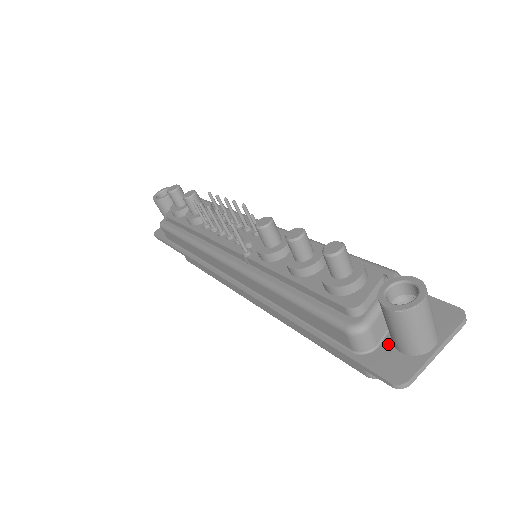
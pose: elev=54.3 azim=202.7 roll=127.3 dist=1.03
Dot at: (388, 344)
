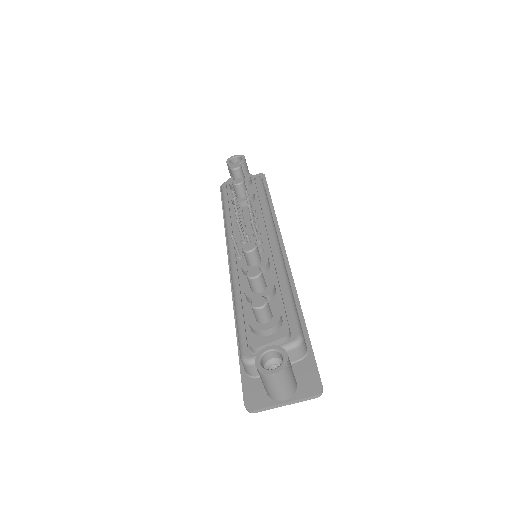
Dot at: occluded
